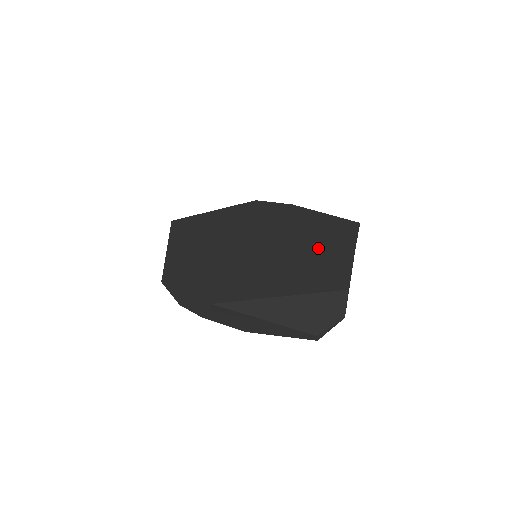
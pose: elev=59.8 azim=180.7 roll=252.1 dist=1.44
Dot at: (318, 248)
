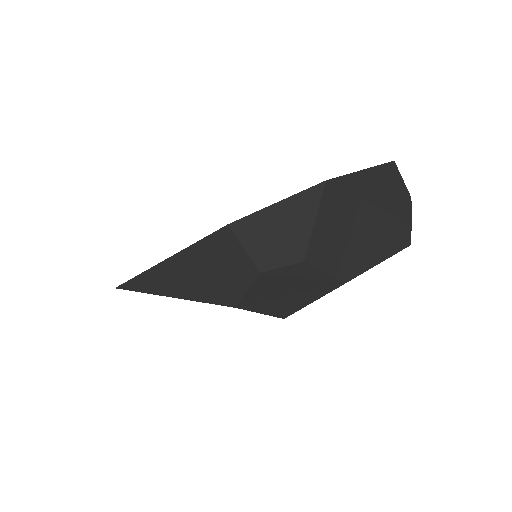
Dot at: occluded
